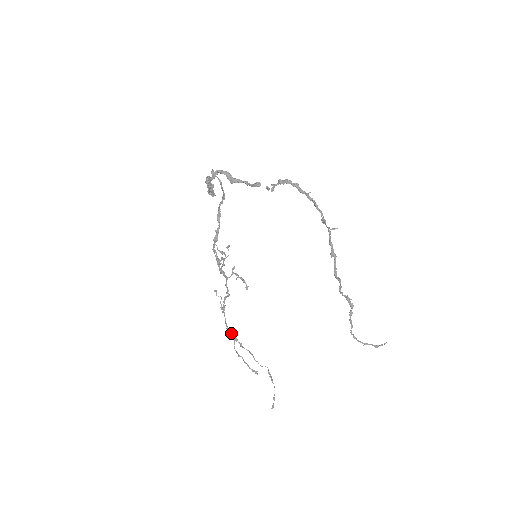
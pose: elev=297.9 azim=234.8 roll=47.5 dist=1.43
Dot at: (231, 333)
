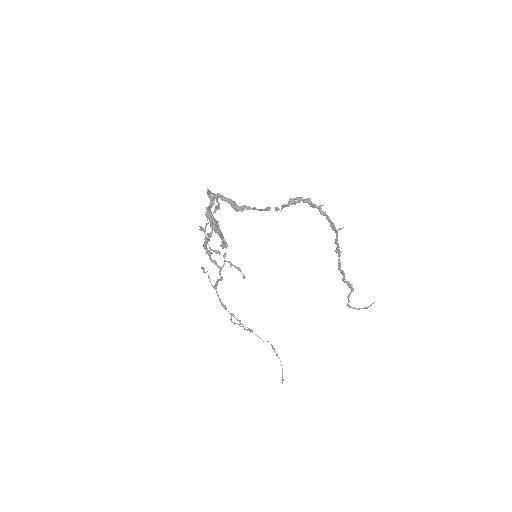
Dot at: (226, 308)
